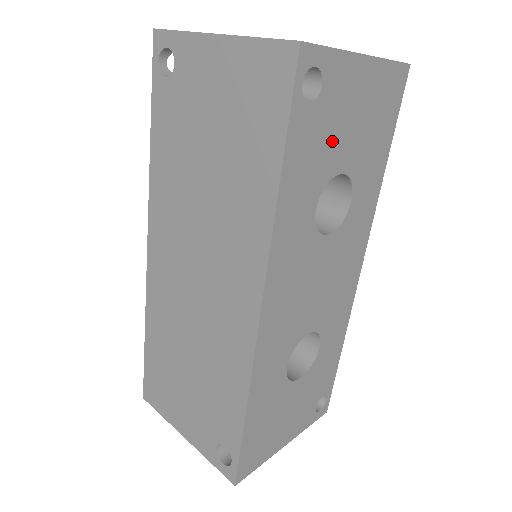
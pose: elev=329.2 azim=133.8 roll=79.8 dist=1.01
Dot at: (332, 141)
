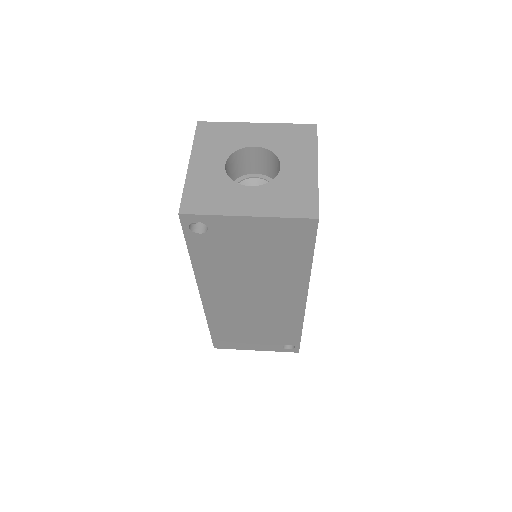
Dot at: occluded
